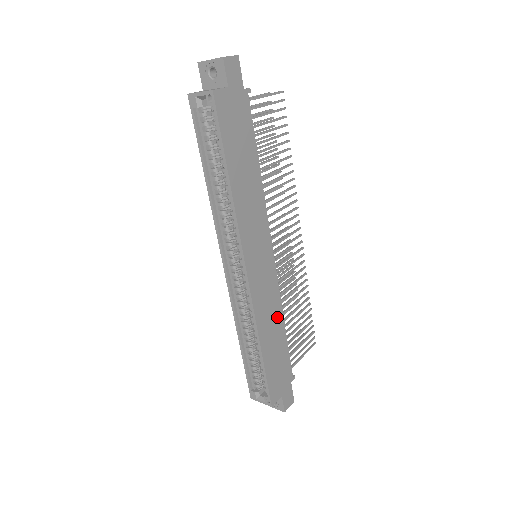
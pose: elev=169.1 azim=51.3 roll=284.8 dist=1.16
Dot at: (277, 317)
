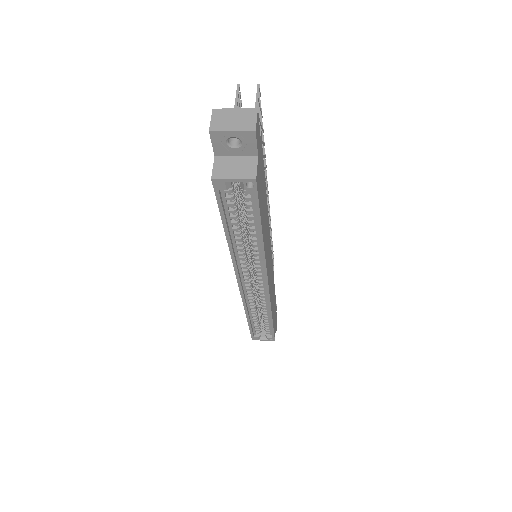
Dot at: (273, 286)
